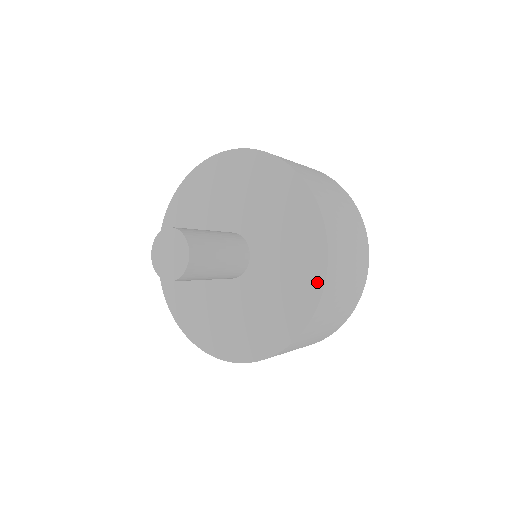
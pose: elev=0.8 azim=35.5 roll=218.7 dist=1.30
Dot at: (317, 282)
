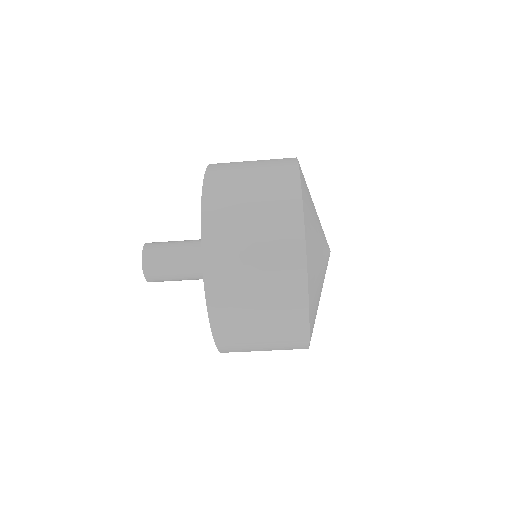
Dot at: occluded
